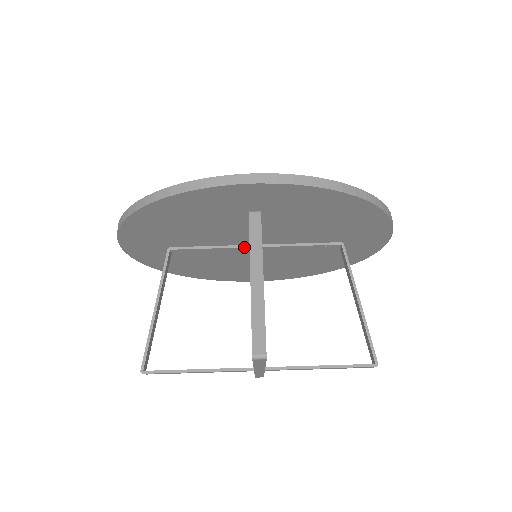
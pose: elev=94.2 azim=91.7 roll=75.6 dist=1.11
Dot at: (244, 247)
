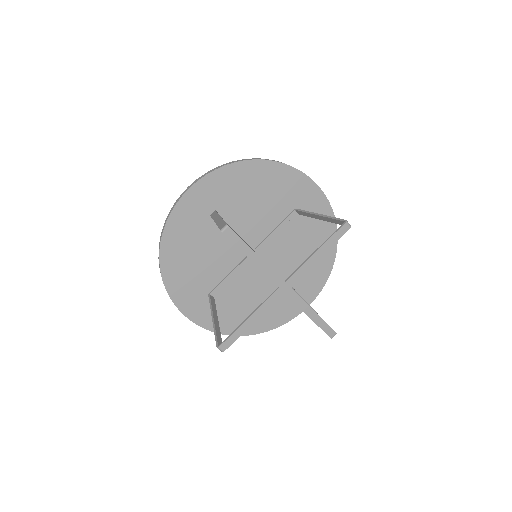
Dot at: (246, 258)
